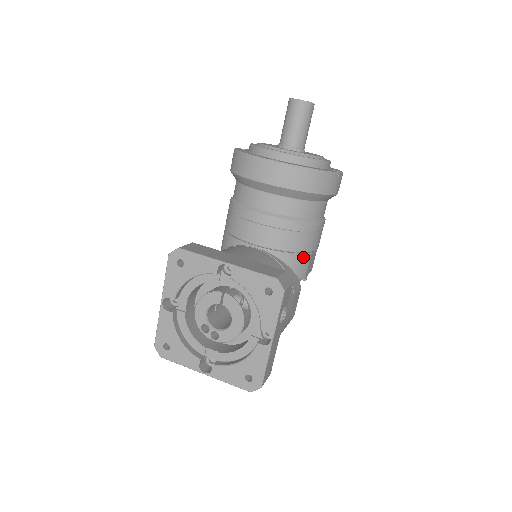
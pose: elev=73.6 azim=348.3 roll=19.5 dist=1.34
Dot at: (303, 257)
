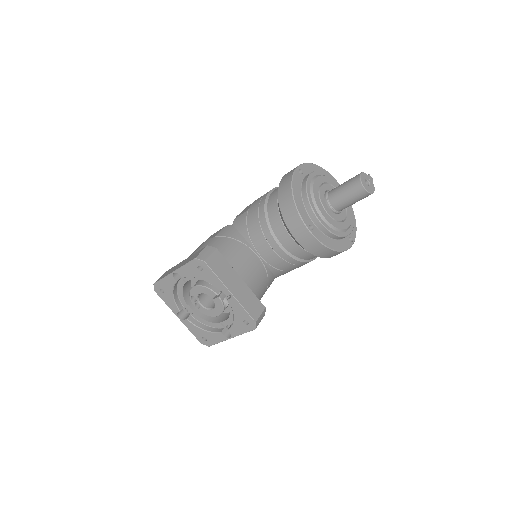
Dot at: (287, 272)
